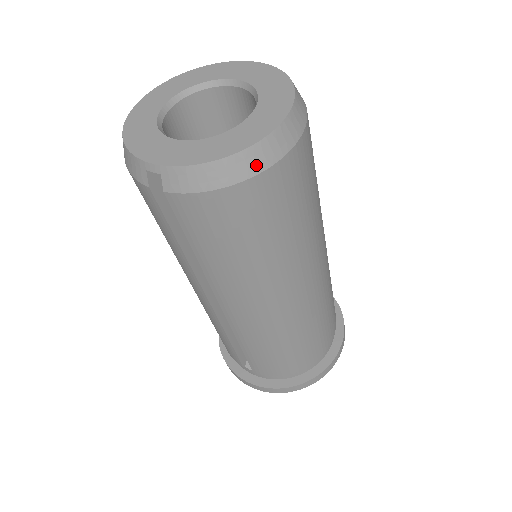
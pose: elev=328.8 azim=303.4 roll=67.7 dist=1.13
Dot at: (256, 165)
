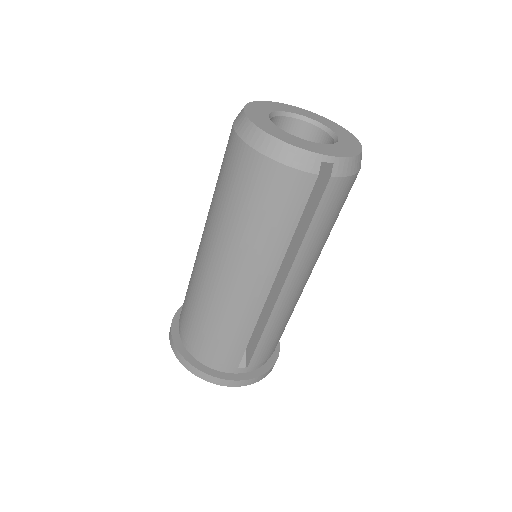
Dot at: occluded
